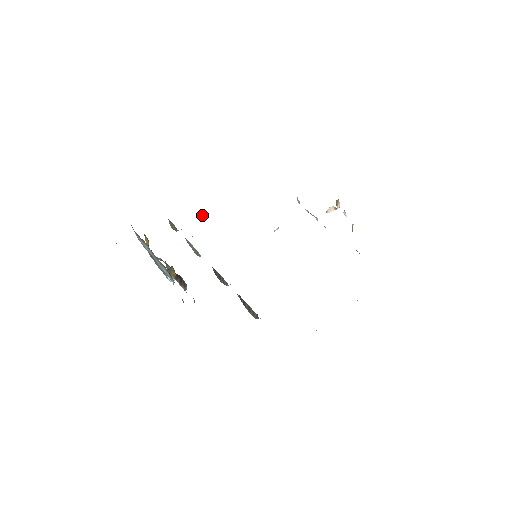
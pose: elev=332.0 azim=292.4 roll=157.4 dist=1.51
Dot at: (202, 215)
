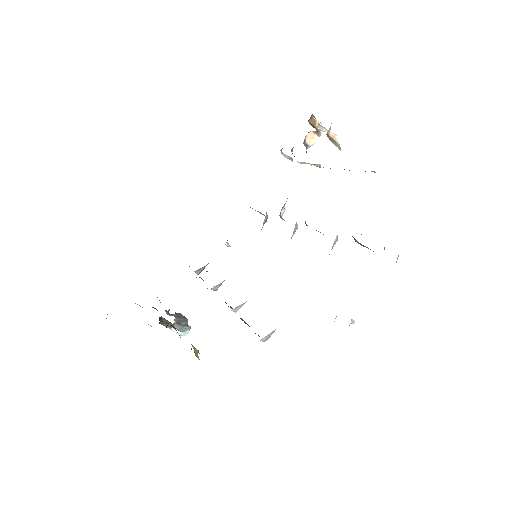
Dot at: (228, 243)
